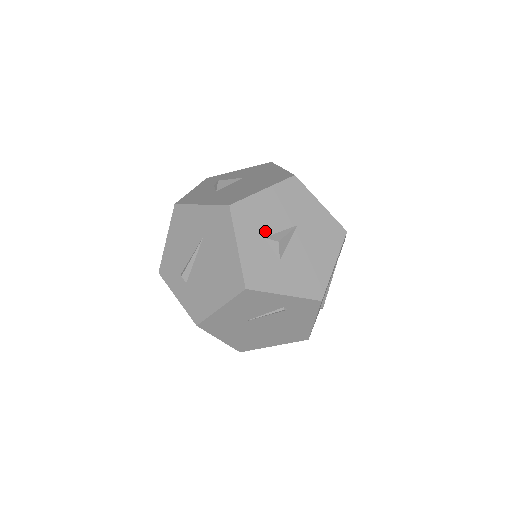
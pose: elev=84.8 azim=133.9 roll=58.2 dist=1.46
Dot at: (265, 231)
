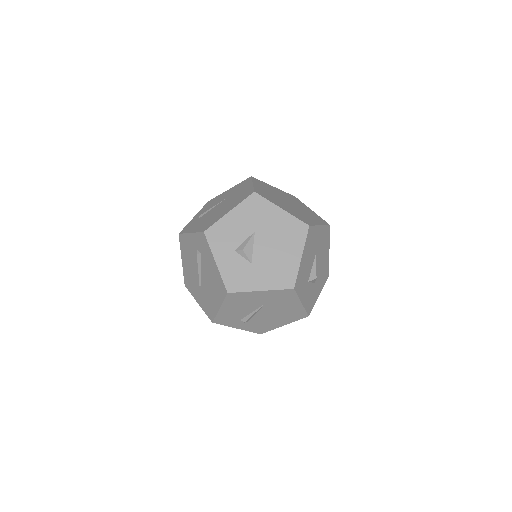
Dot at: (307, 278)
